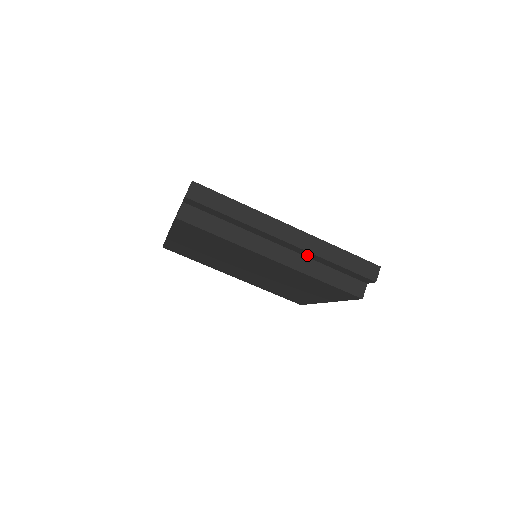
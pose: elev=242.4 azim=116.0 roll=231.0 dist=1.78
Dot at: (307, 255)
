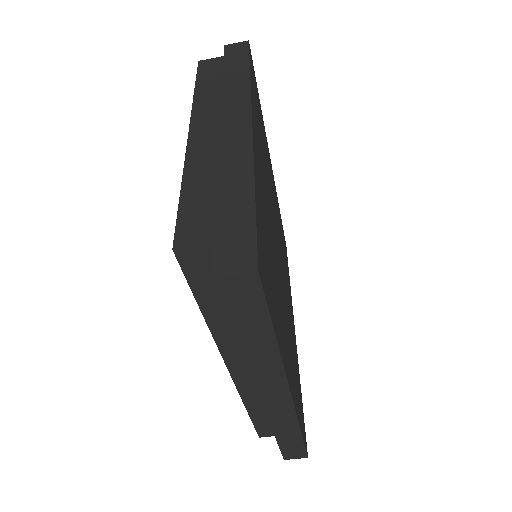
Dot at: occluded
